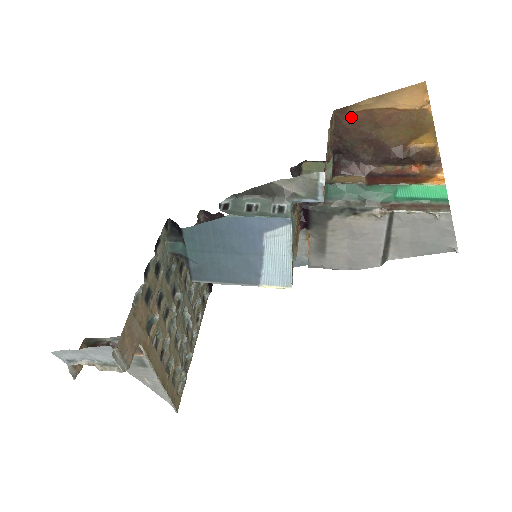
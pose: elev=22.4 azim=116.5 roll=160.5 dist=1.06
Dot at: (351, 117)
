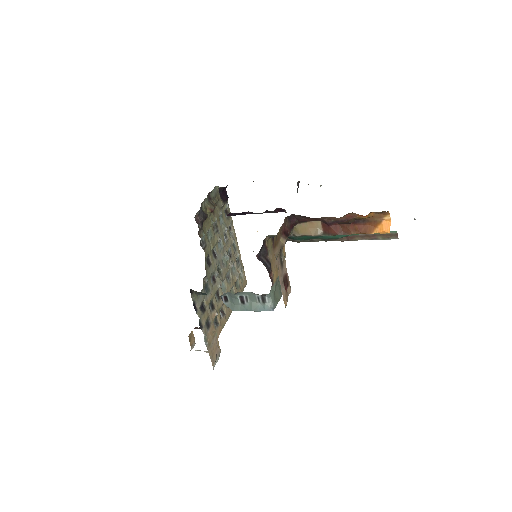
Dot at: occluded
